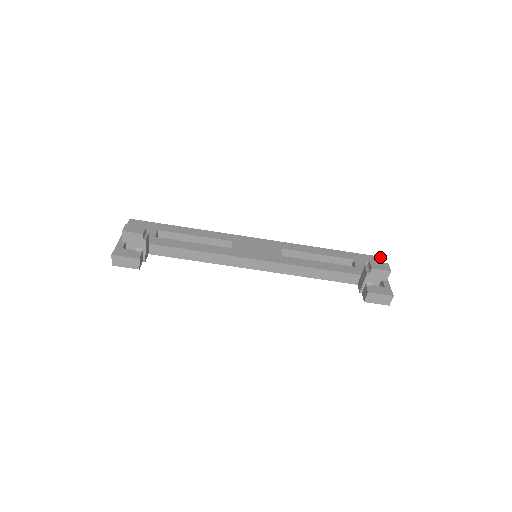
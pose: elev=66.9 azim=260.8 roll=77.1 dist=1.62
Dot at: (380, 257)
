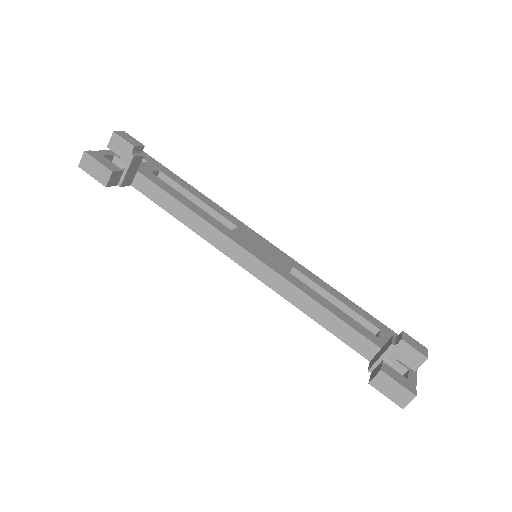
Dot at: occluded
